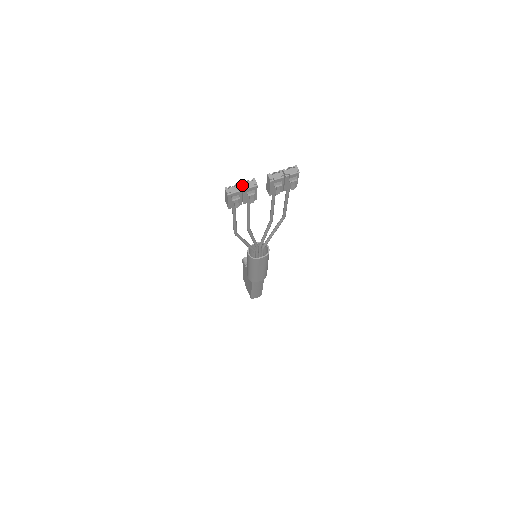
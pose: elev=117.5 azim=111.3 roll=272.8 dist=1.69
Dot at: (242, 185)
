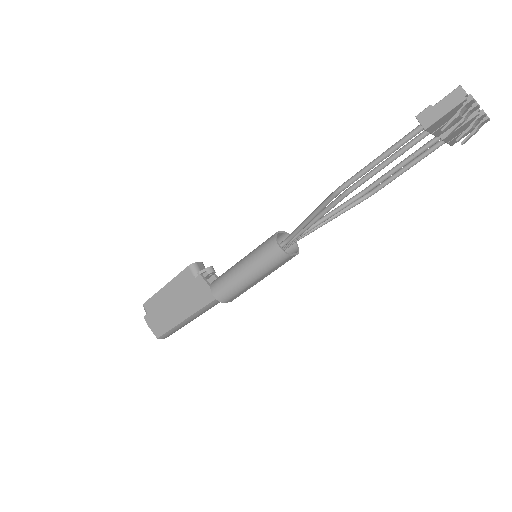
Dot at: occluded
